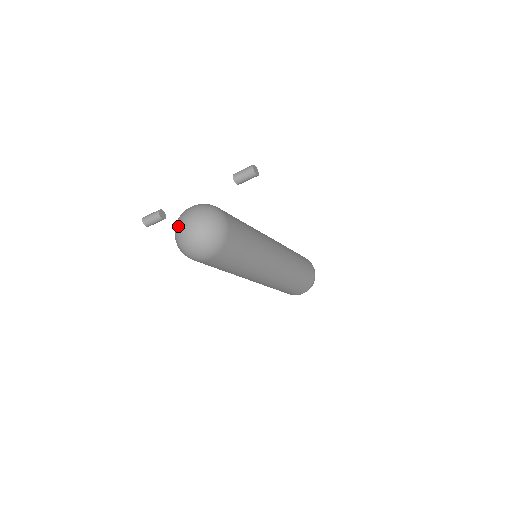
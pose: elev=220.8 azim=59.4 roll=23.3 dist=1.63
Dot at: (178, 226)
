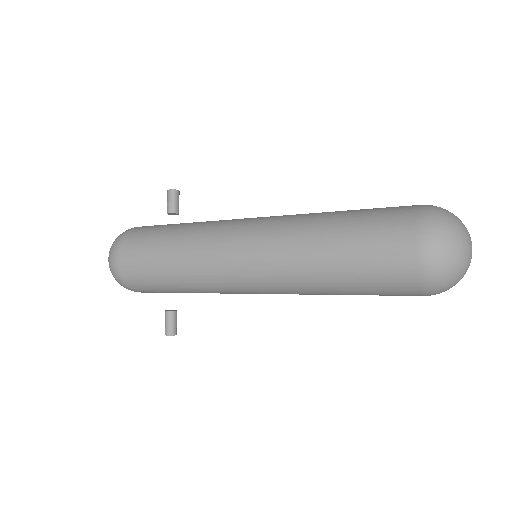
Dot at: occluded
